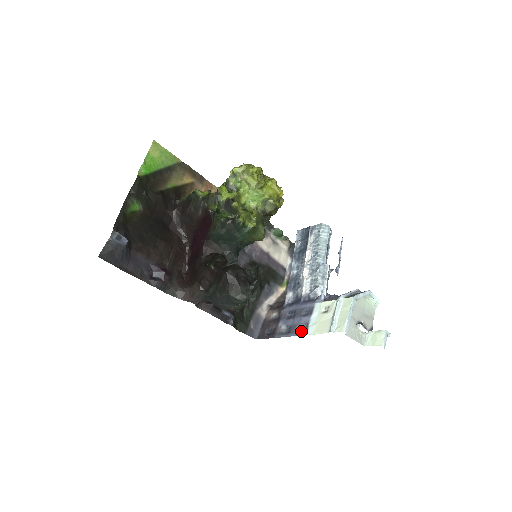
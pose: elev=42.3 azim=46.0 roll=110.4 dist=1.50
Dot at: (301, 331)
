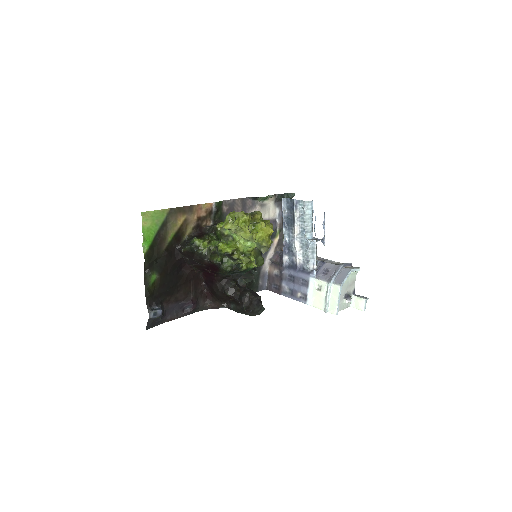
Dot at: (302, 298)
